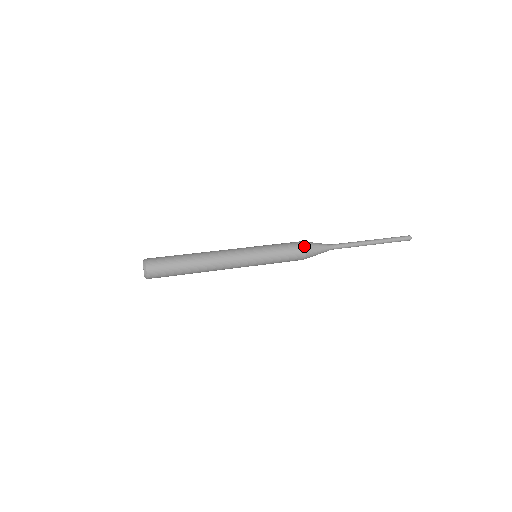
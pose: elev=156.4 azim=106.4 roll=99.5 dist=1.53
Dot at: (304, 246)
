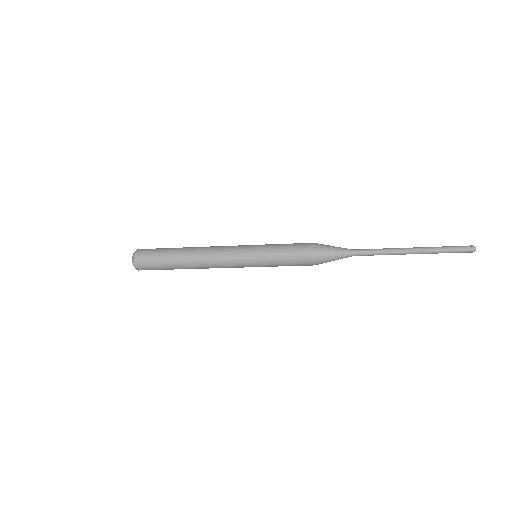
Dot at: (312, 245)
